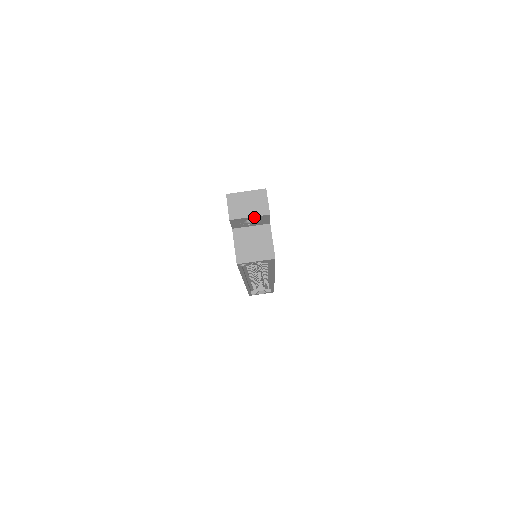
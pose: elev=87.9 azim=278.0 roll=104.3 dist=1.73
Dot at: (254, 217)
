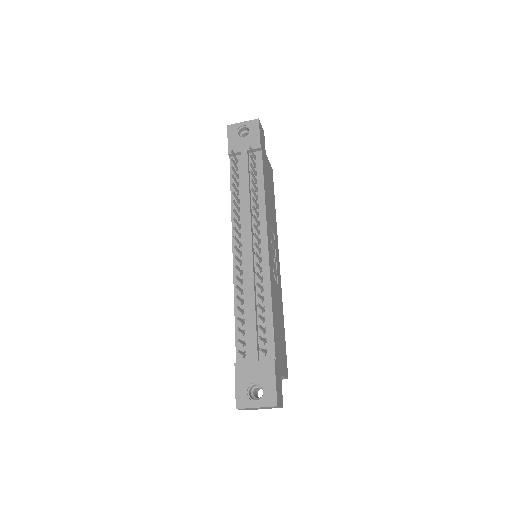
Dot at: occluded
